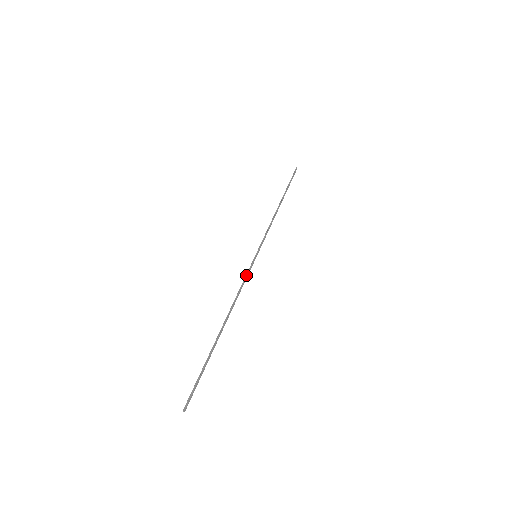
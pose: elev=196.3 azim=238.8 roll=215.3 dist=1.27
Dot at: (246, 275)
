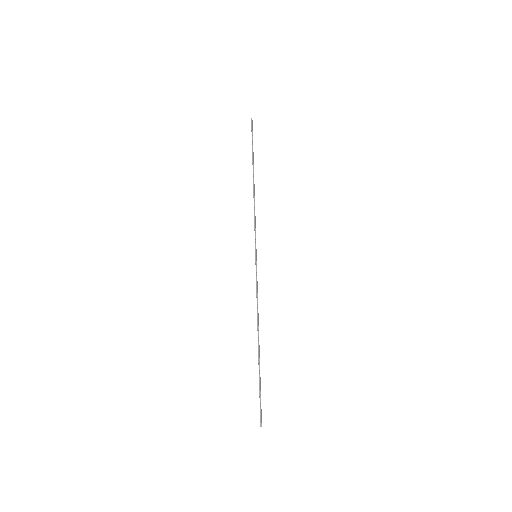
Dot at: (256, 282)
